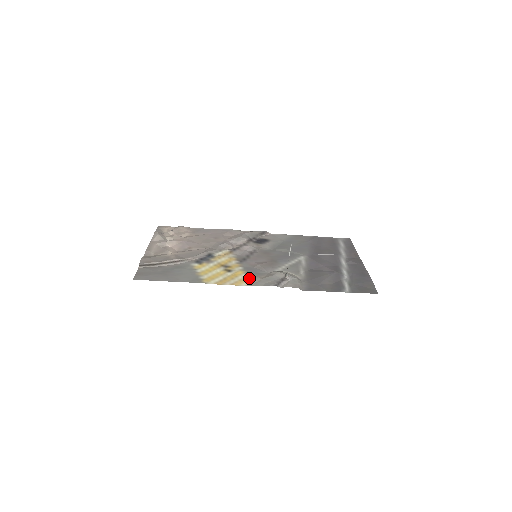
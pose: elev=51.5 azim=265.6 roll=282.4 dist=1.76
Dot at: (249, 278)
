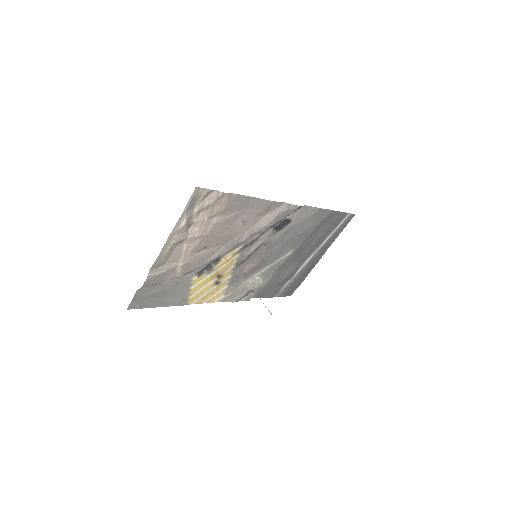
Dot at: (226, 292)
